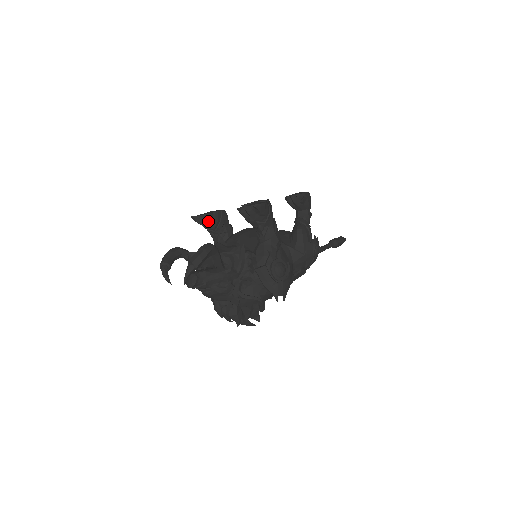
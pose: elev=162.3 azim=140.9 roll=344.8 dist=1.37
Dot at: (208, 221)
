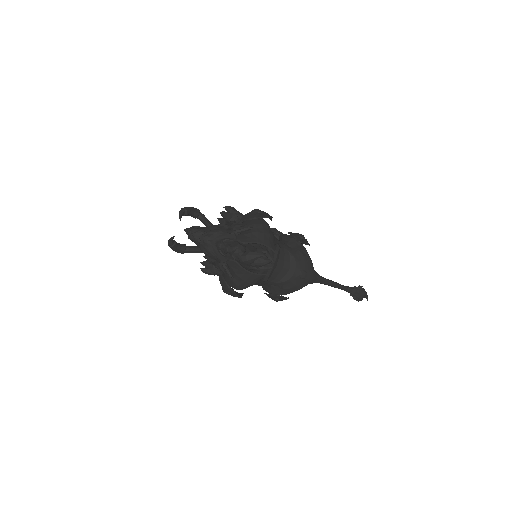
Dot at: occluded
